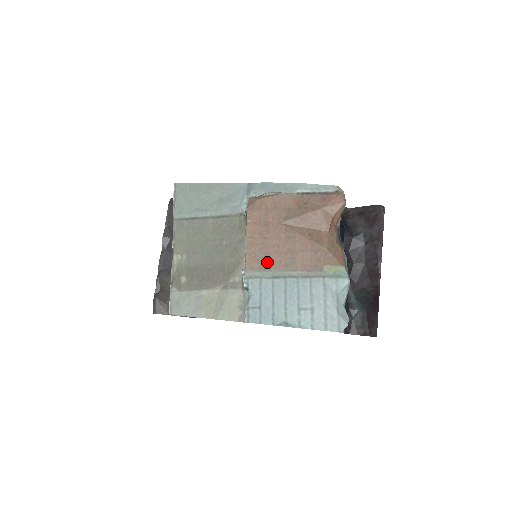
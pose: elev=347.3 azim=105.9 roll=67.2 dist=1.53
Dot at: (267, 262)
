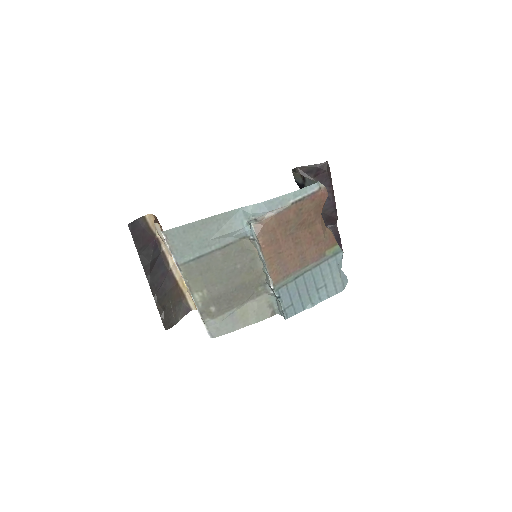
Dot at: (287, 270)
